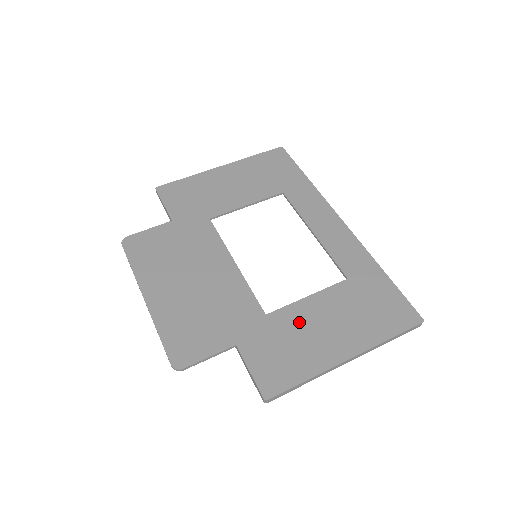
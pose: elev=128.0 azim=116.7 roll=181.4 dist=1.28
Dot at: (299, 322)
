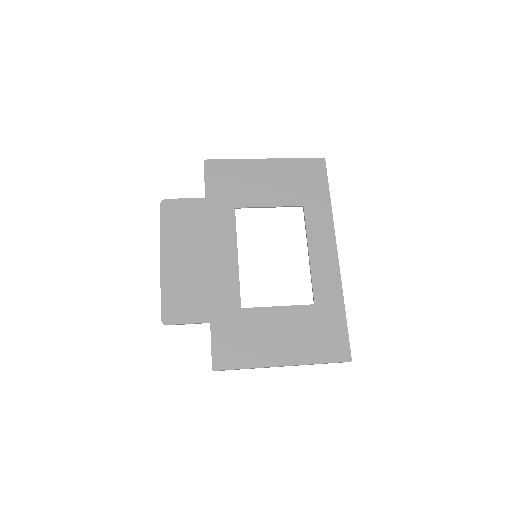
Dot at: (262, 324)
